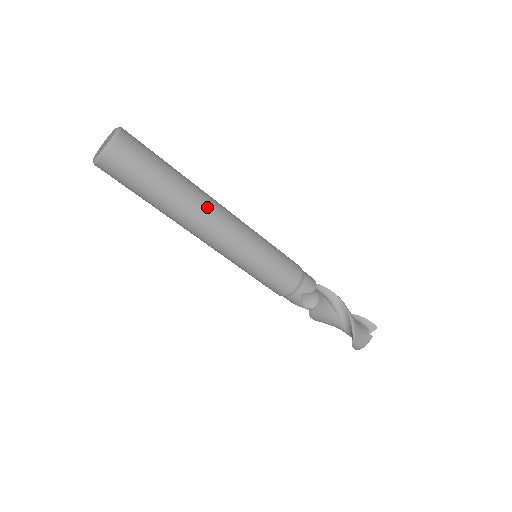
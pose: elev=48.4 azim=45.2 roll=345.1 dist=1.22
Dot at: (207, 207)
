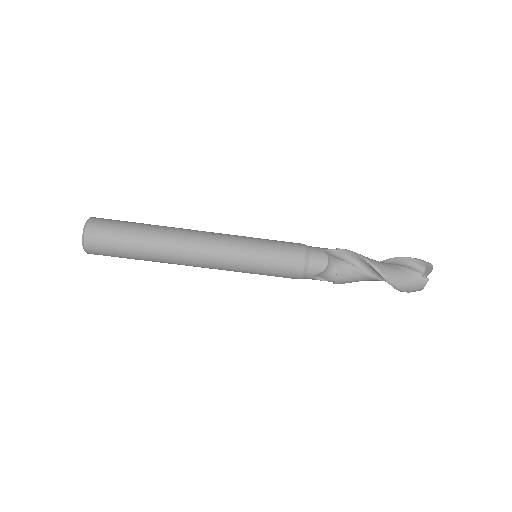
Dot at: (180, 250)
